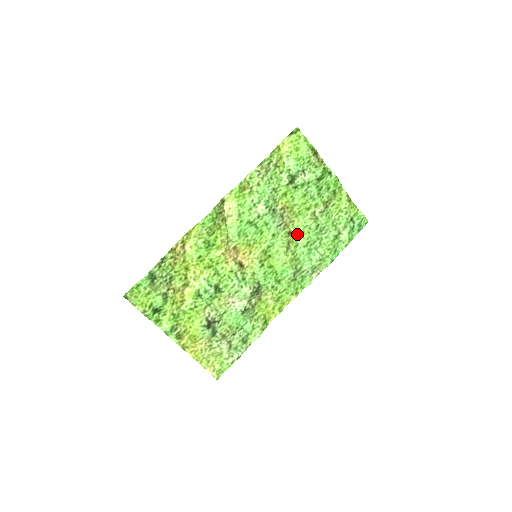
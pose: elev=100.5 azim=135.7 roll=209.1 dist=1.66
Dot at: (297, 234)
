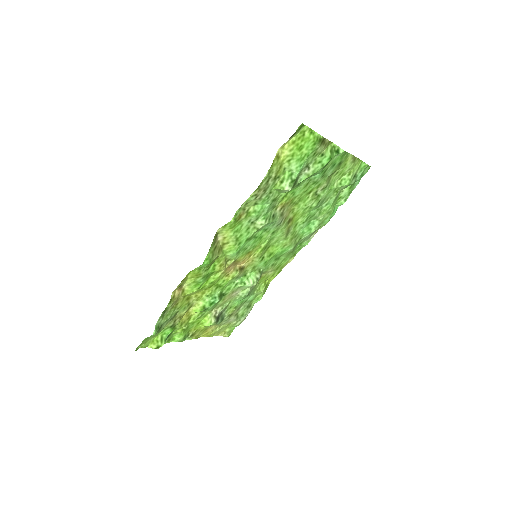
Dot at: (296, 217)
